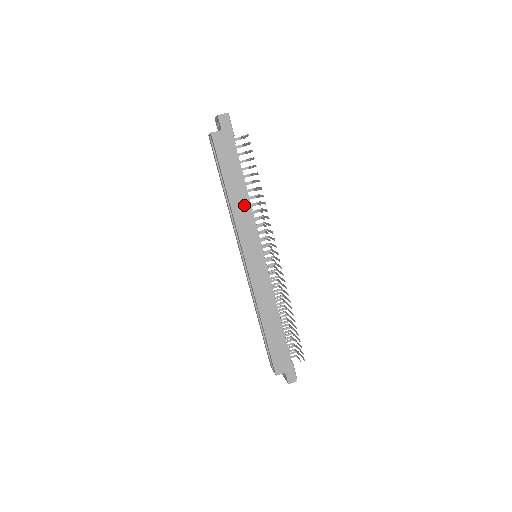
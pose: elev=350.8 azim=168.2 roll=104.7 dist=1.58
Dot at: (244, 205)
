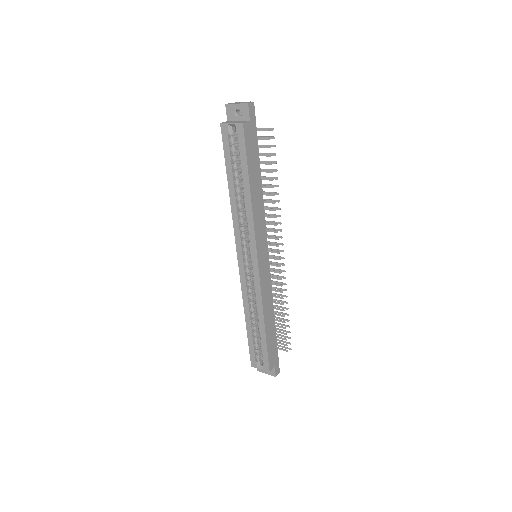
Dot at: (260, 204)
